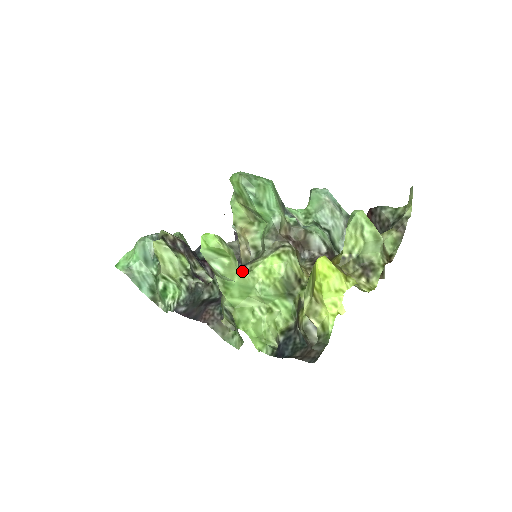
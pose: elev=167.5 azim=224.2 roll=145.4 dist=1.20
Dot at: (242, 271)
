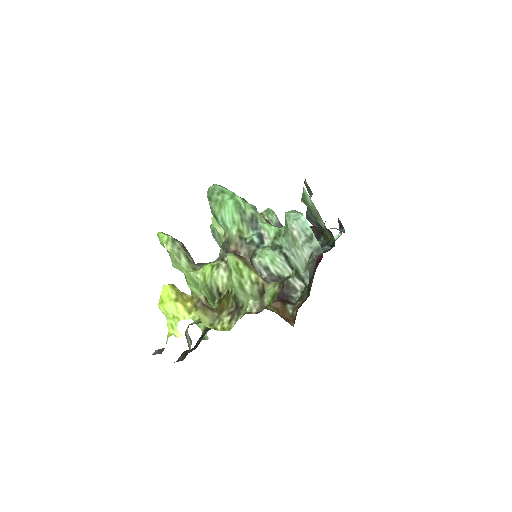
Dot at: (193, 268)
